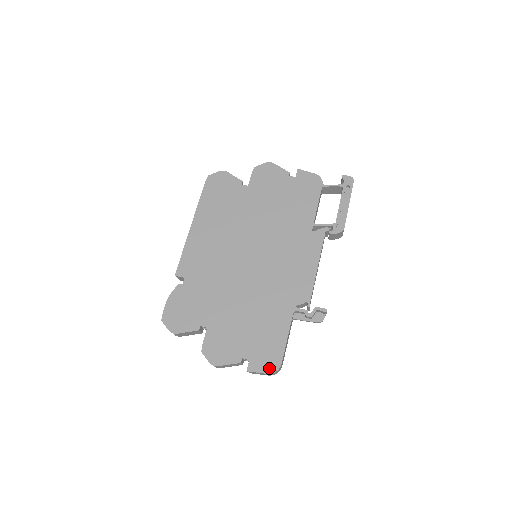
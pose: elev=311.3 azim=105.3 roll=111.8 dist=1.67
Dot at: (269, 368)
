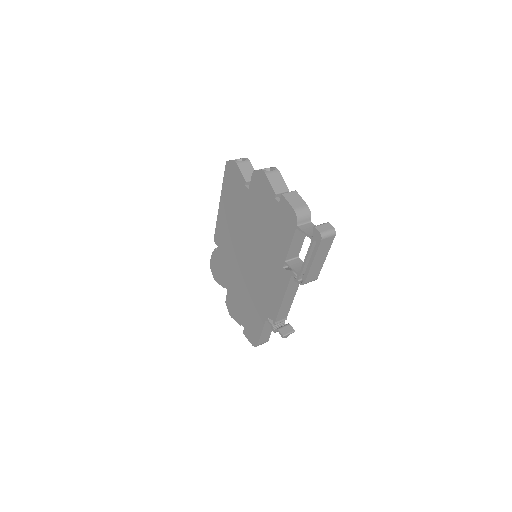
Dot at: (252, 342)
